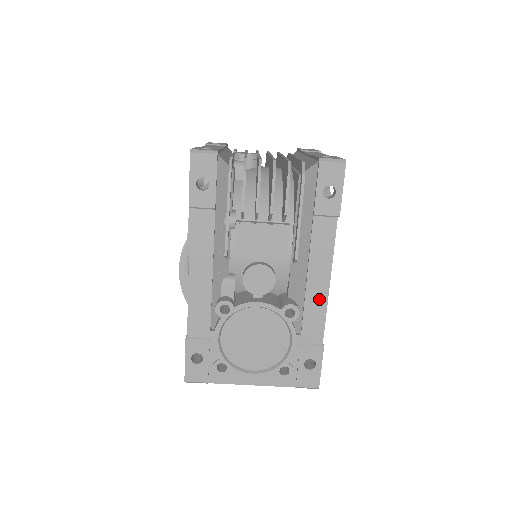
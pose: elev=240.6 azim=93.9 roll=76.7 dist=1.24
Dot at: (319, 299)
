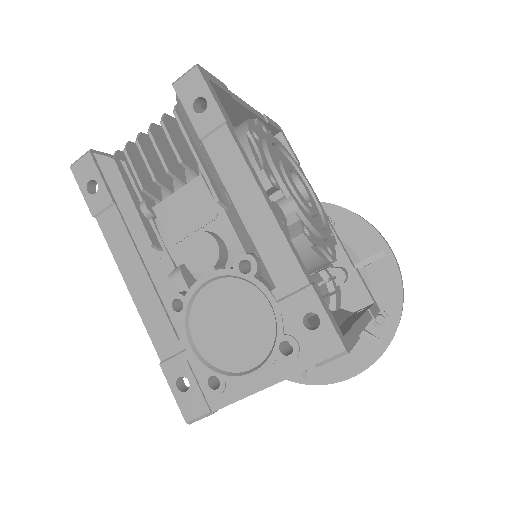
Dot at: (267, 228)
